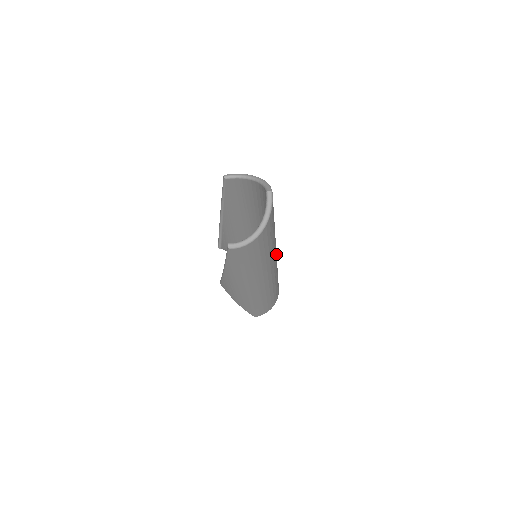
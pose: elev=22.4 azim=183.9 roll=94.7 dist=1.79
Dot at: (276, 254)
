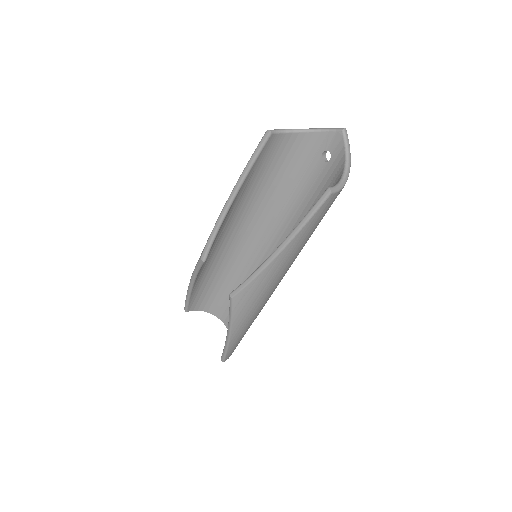
Dot at: occluded
